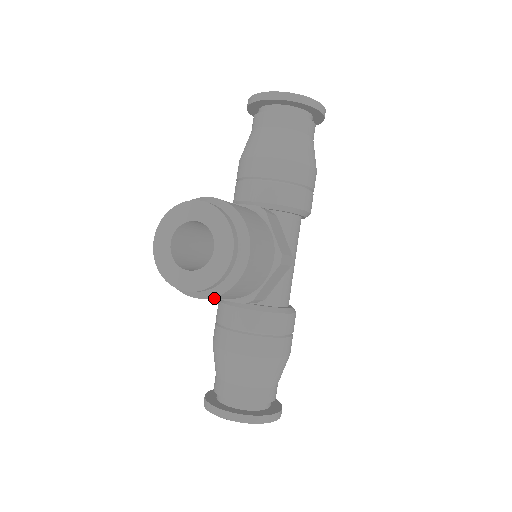
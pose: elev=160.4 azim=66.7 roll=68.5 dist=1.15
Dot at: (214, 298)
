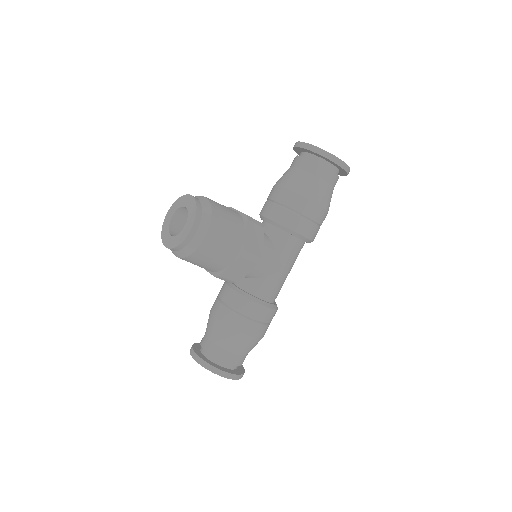
Dot at: (186, 260)
